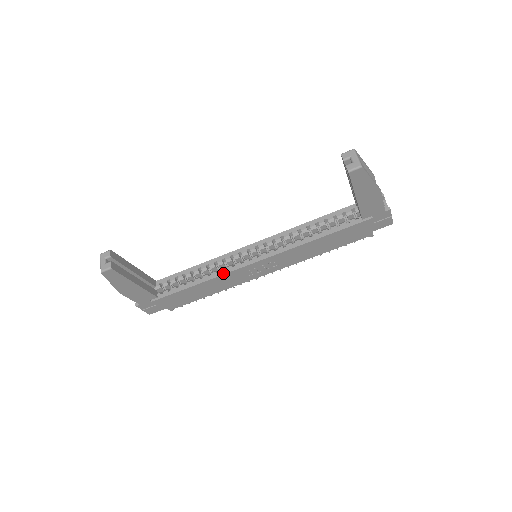
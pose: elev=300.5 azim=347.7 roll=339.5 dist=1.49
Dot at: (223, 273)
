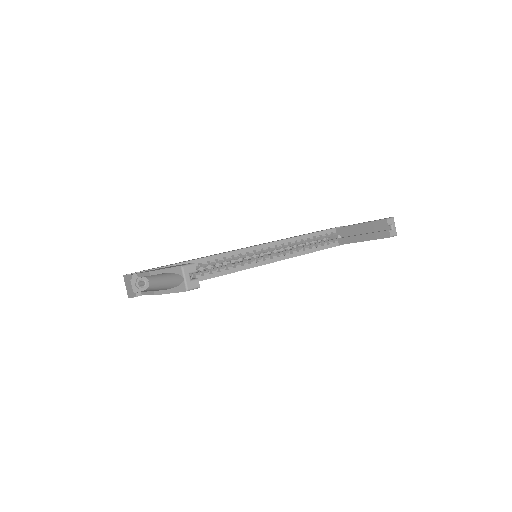
Dot at: (233, 271)
